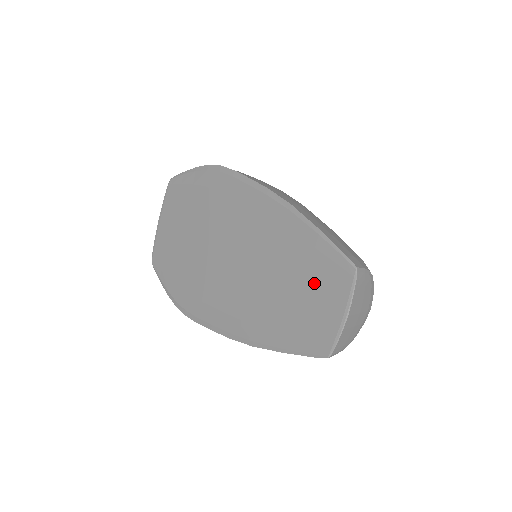
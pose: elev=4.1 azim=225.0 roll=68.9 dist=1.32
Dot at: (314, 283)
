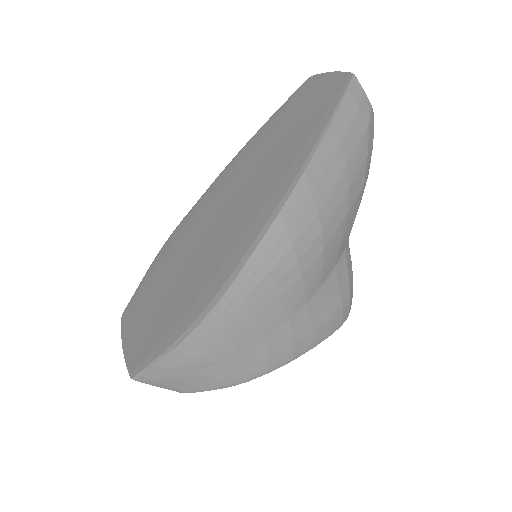
Dot at: (296, 109)
